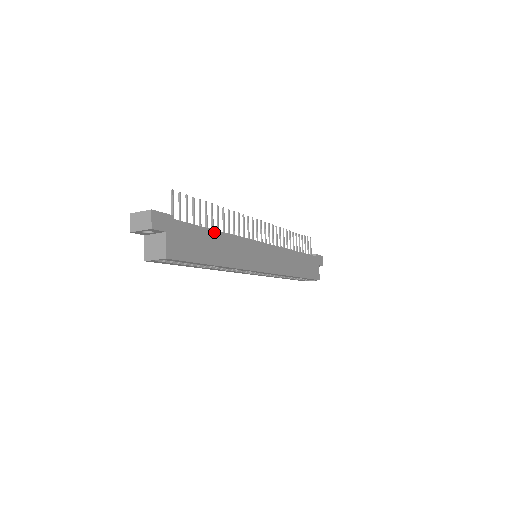
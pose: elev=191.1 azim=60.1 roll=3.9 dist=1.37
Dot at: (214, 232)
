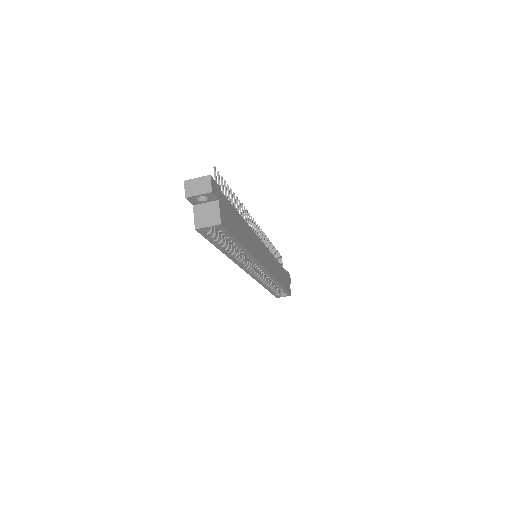
Dot at: (240, 217)
